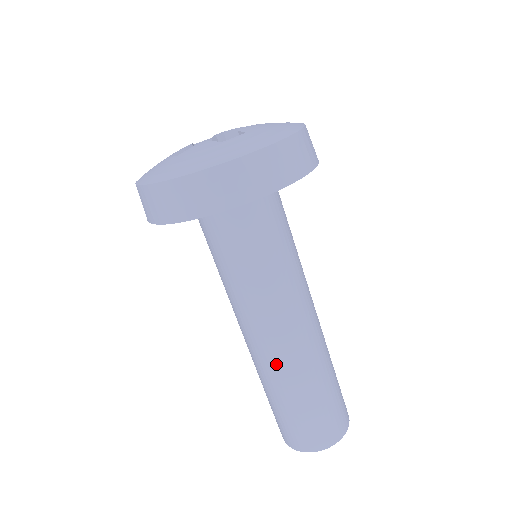
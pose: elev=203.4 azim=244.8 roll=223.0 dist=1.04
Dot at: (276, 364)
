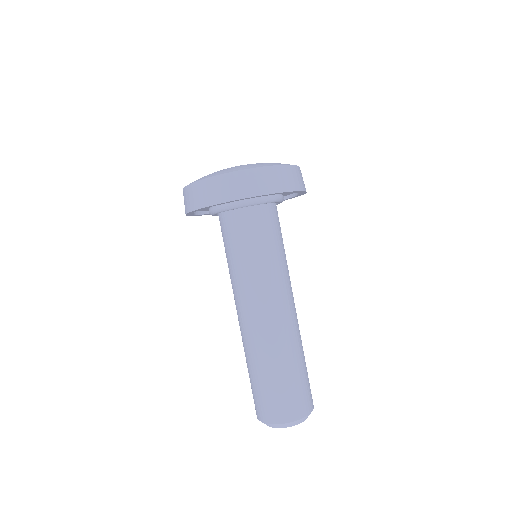
Dot at: (267, 335)
